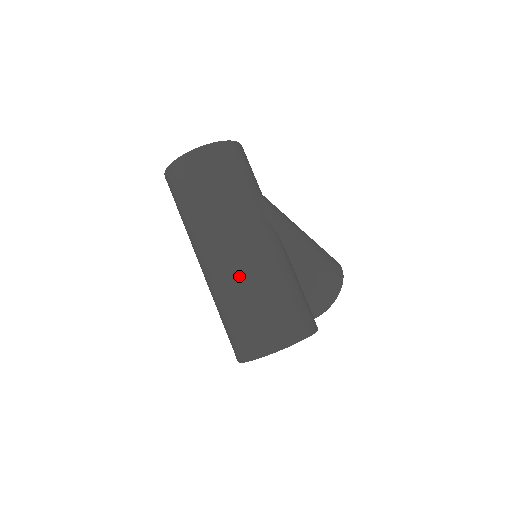
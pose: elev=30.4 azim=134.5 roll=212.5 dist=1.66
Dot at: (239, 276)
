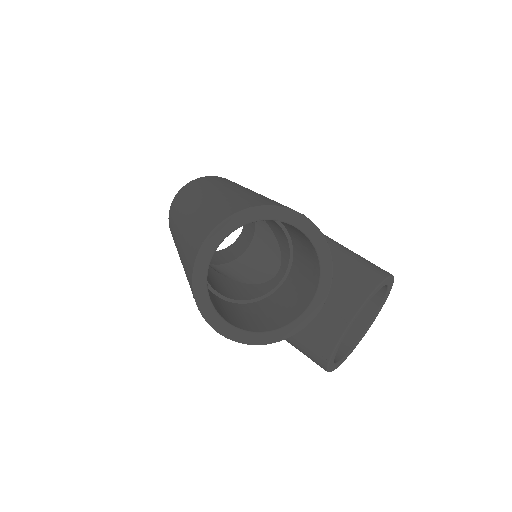
Dot at: (207, 200)
